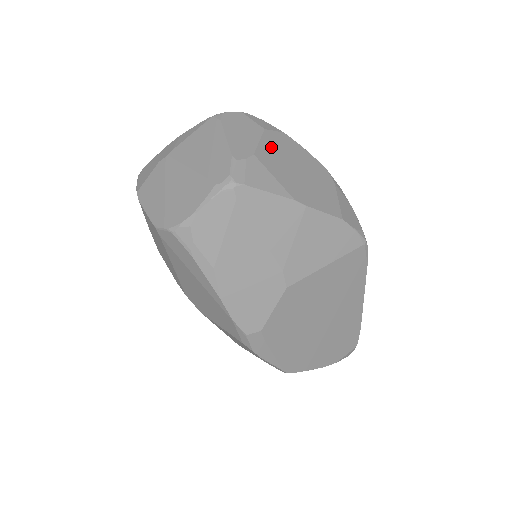
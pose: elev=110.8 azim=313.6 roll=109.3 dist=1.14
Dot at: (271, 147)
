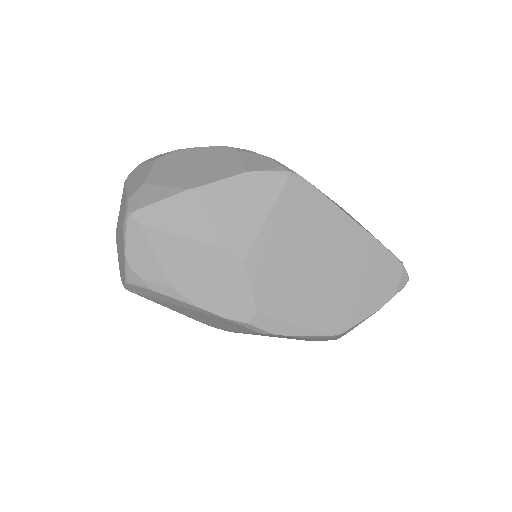
Dot at: (162, 168)
